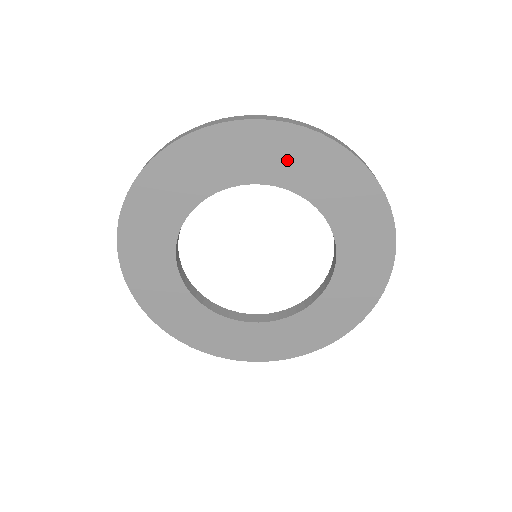
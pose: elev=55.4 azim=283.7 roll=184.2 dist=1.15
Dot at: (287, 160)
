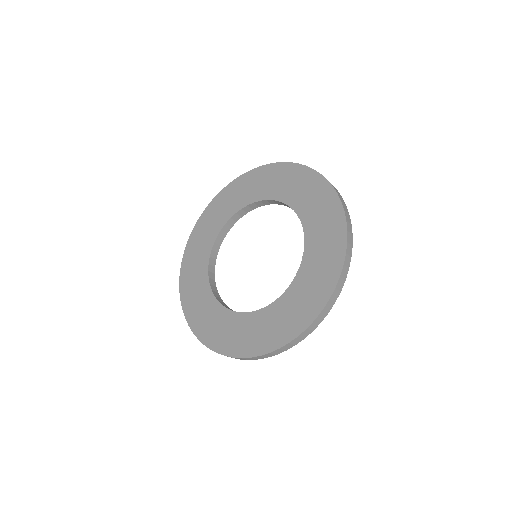
Dot at: (255, 187)
